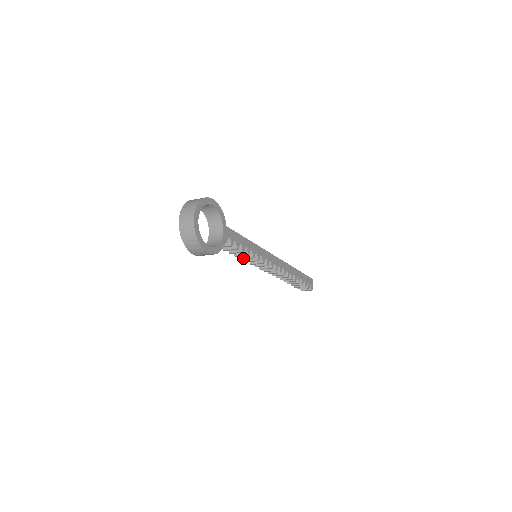
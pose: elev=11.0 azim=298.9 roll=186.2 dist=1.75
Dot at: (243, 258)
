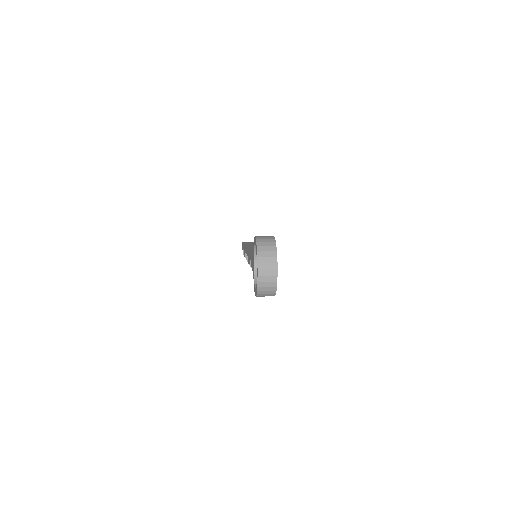
Dot at: occluded
